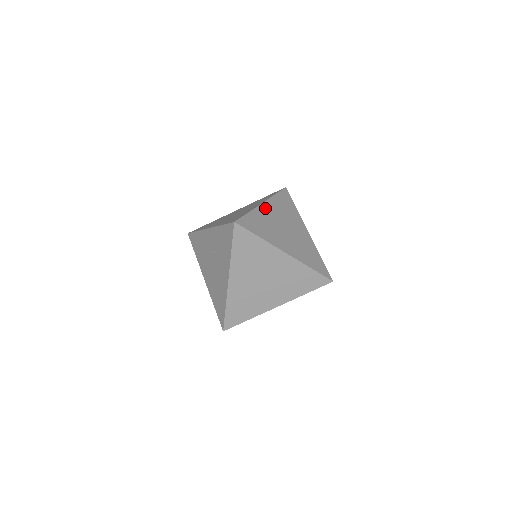
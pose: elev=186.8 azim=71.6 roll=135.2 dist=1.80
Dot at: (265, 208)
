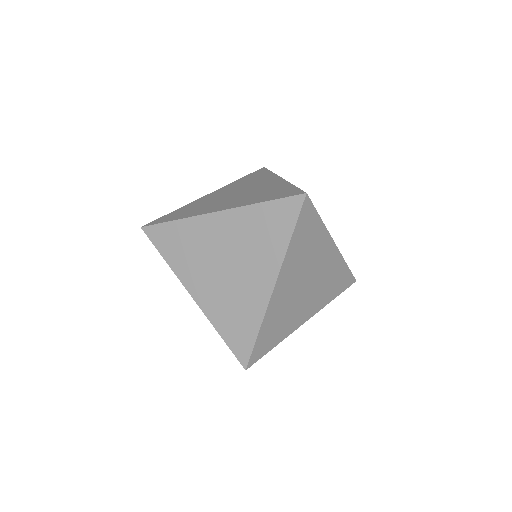
Dot at: occluded
